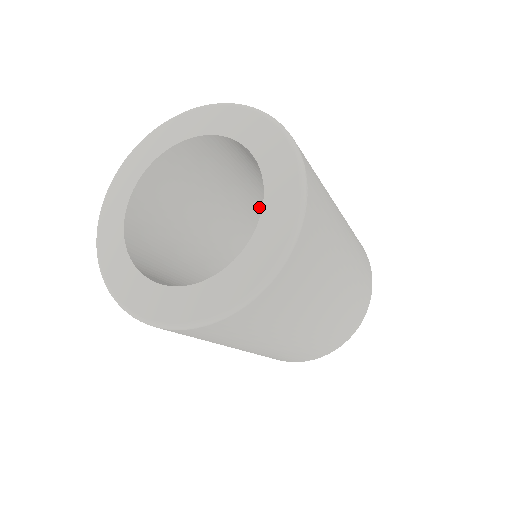
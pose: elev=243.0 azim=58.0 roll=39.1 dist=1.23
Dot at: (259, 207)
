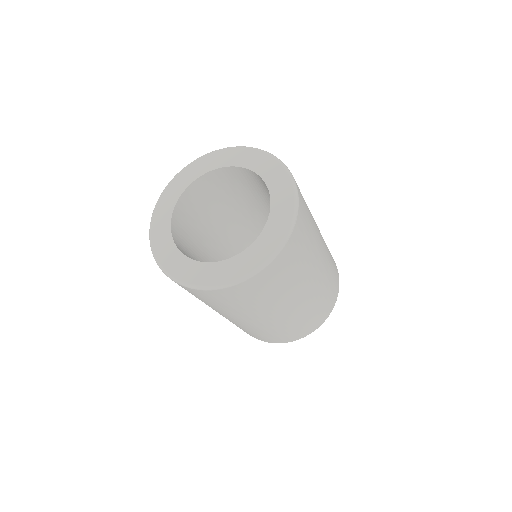
Dot at: occluded
